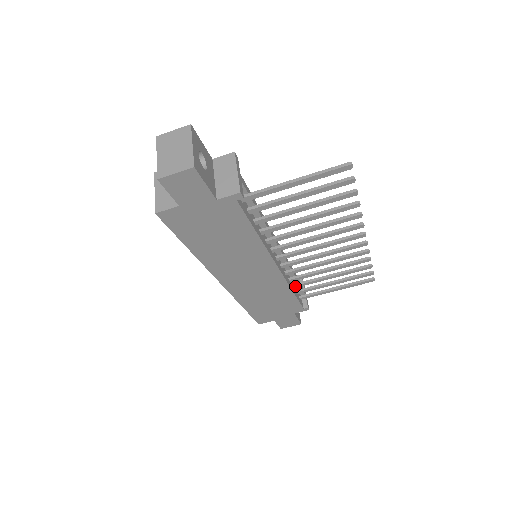
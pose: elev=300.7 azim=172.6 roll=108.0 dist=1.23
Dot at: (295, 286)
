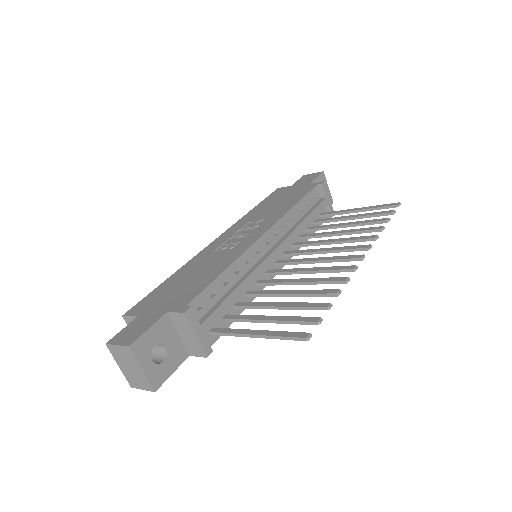
Dot at: (309, 230)
